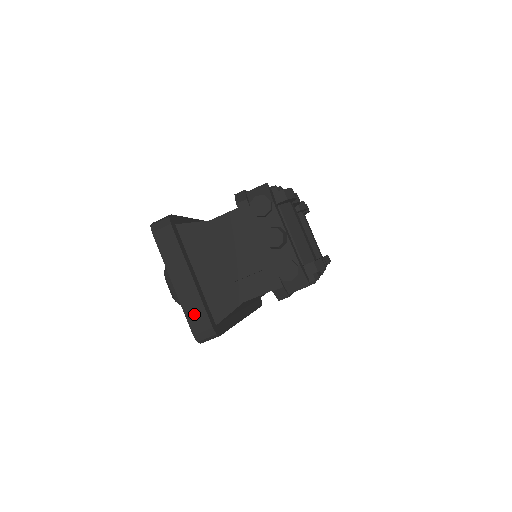
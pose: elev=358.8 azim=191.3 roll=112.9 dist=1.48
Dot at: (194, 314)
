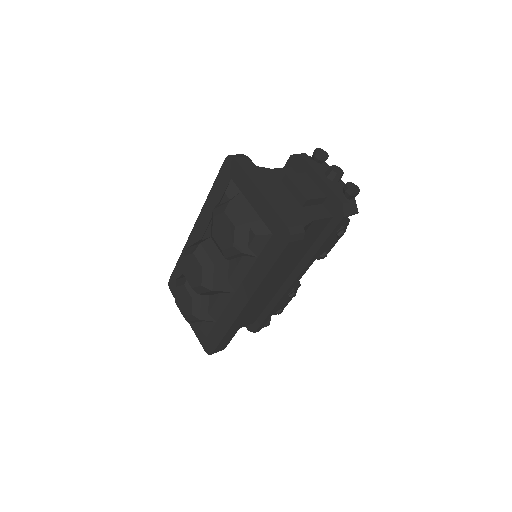
Dot at: (284, 213)
